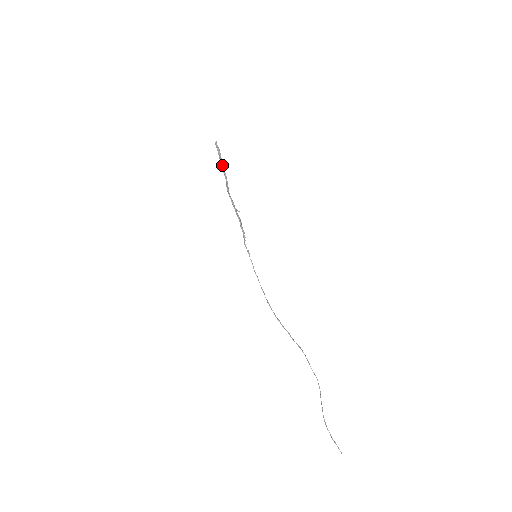
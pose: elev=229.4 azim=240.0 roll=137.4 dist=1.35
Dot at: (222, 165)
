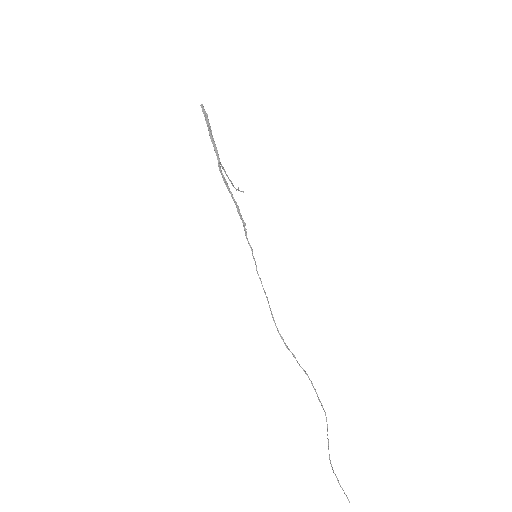
Dot at: (211, 136)
